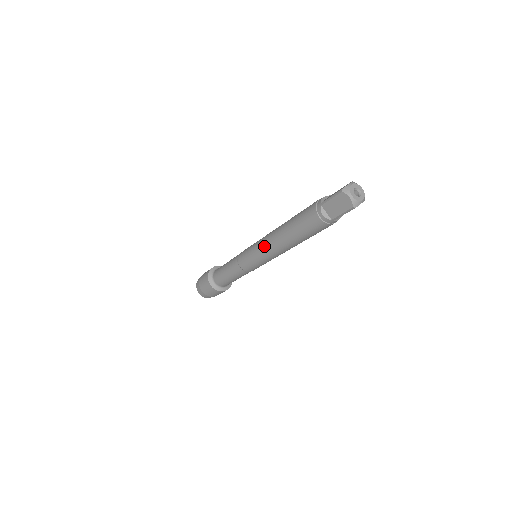
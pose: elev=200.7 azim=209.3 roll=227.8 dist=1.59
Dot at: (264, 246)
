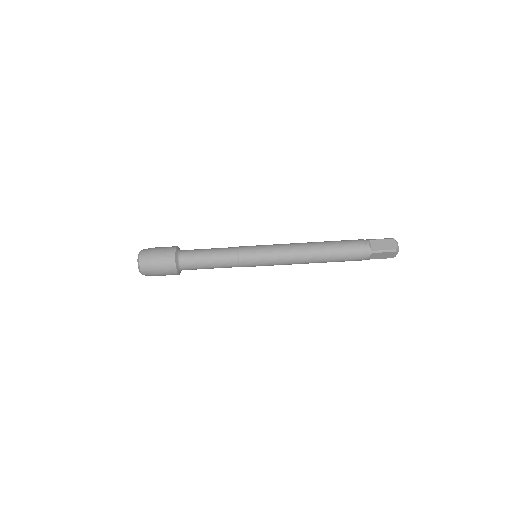
Dot at: (288, 245)
